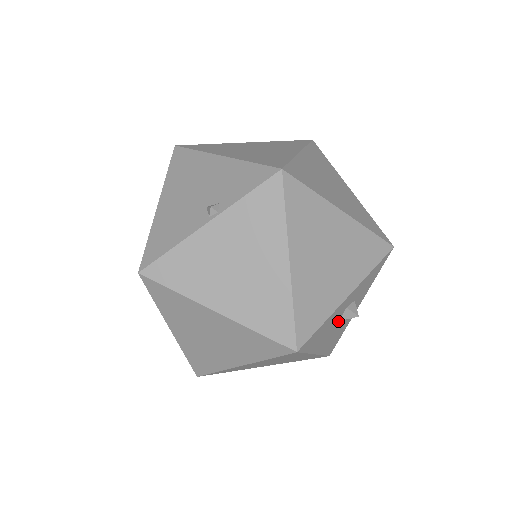
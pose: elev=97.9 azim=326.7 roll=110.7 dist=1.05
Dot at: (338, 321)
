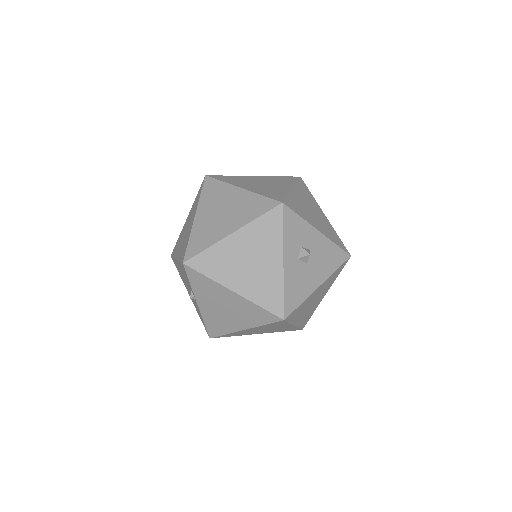
Dot at: (306, 265)
